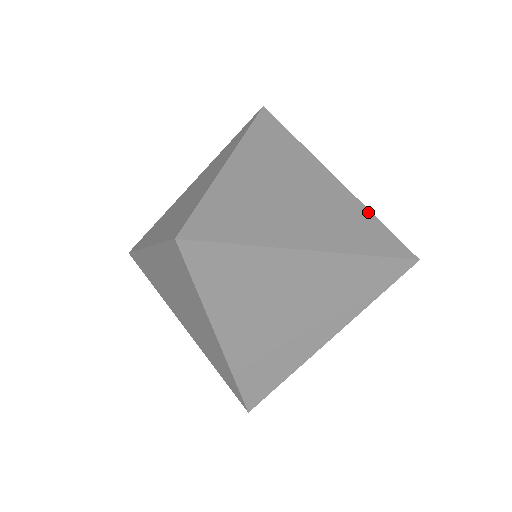
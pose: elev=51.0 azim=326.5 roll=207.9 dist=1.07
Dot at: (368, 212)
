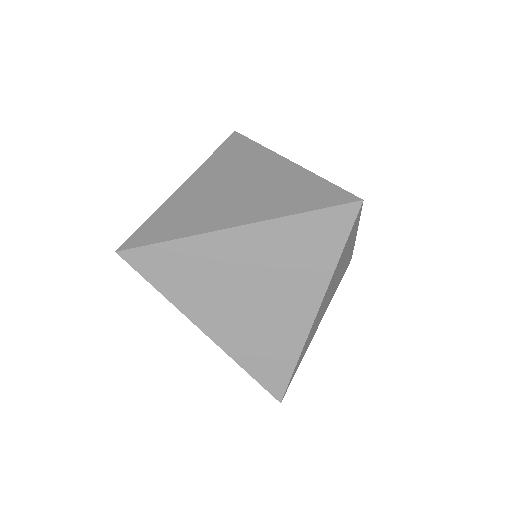
Dot at: (290, 220)
